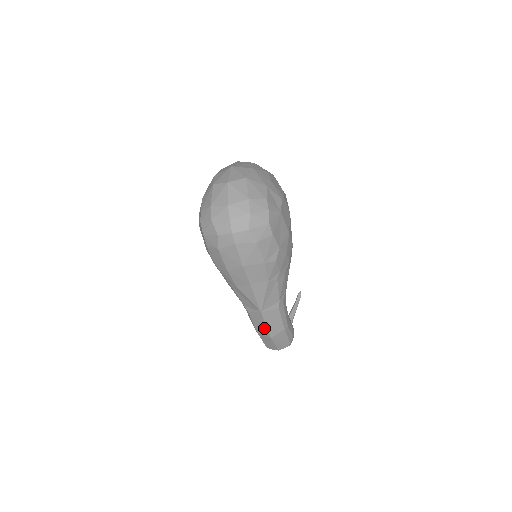
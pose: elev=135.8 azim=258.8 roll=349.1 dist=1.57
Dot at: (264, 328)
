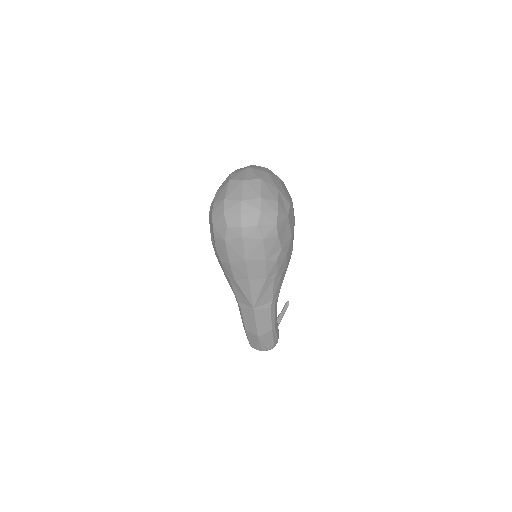
Dot at: (253, 326)
